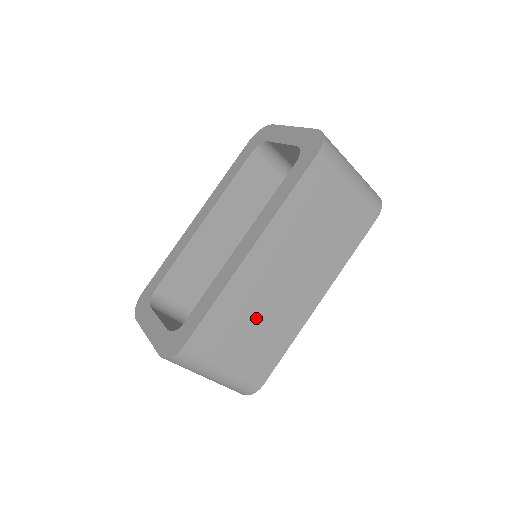
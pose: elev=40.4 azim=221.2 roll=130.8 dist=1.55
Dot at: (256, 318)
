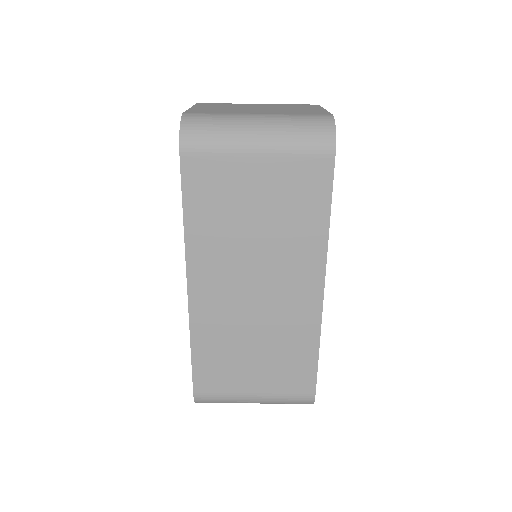
Dot at: (250, 343)
